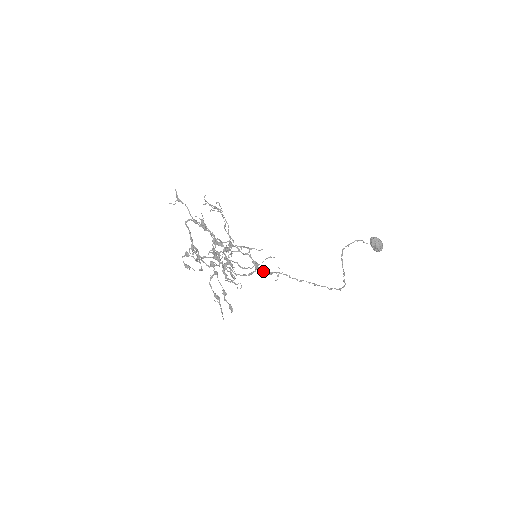
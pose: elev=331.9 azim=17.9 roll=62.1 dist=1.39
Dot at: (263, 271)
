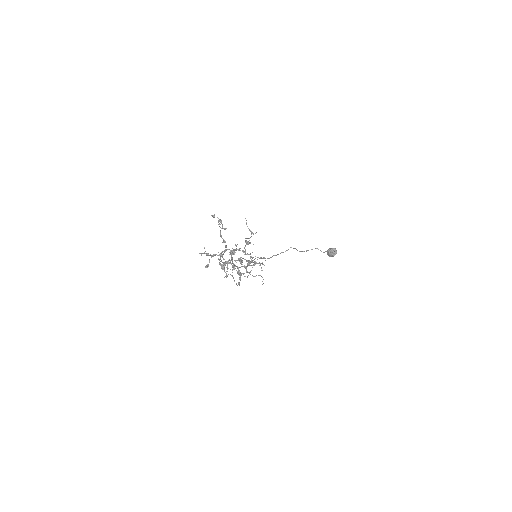
Dot at: occluded
